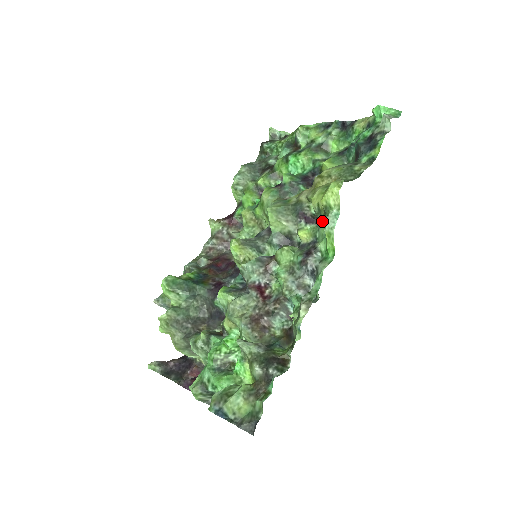
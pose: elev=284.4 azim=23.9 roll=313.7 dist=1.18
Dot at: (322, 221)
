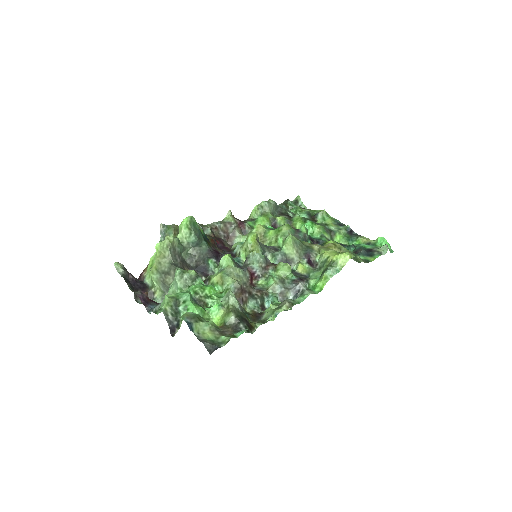
Dot at: (321, 268)
